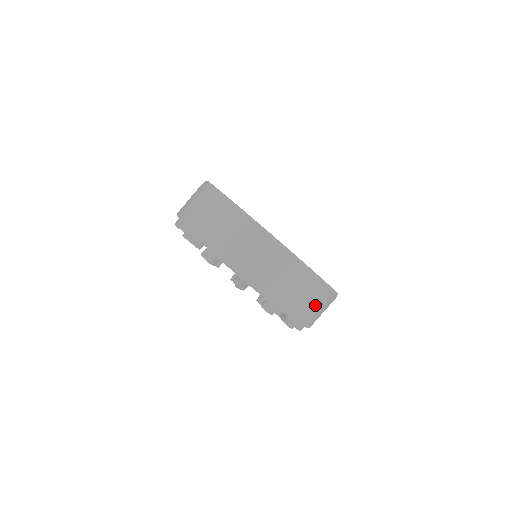
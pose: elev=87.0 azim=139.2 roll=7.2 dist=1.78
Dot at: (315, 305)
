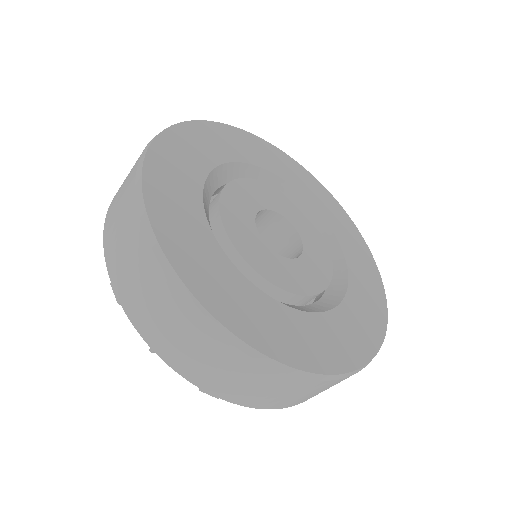
Dot at: occluded
